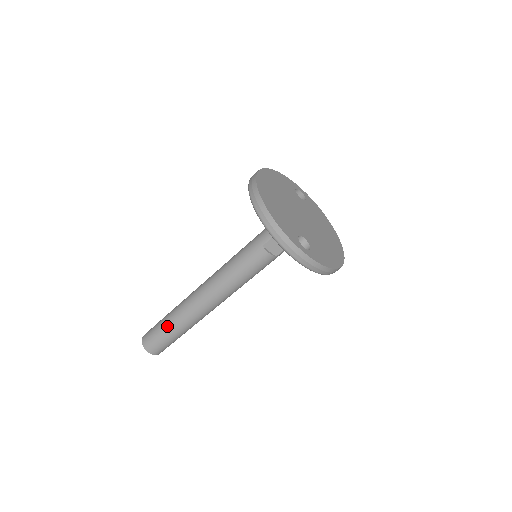
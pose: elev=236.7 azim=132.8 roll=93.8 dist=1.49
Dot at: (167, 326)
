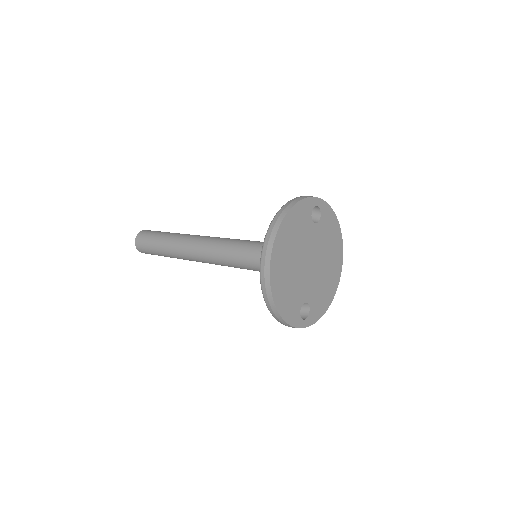
Dot at: (161, 253)
